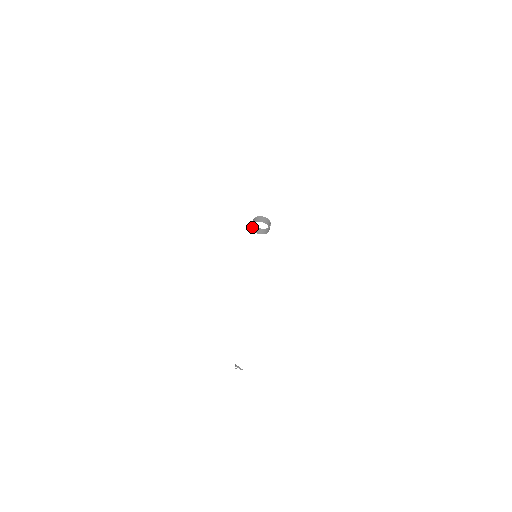
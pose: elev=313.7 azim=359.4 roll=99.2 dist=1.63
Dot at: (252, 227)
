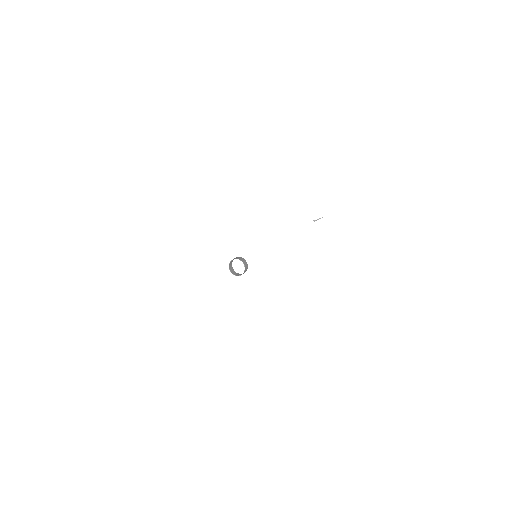
Dot at: (233, 272)
